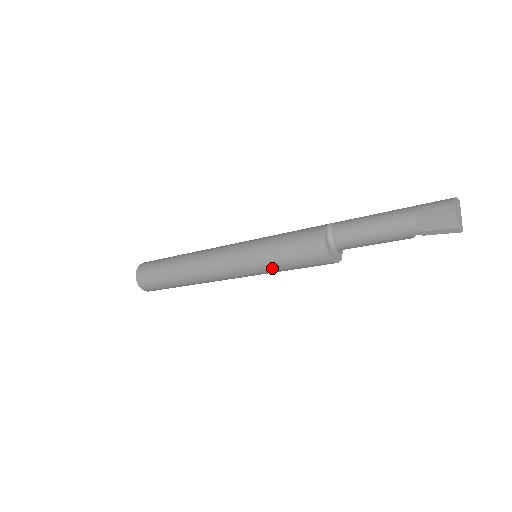
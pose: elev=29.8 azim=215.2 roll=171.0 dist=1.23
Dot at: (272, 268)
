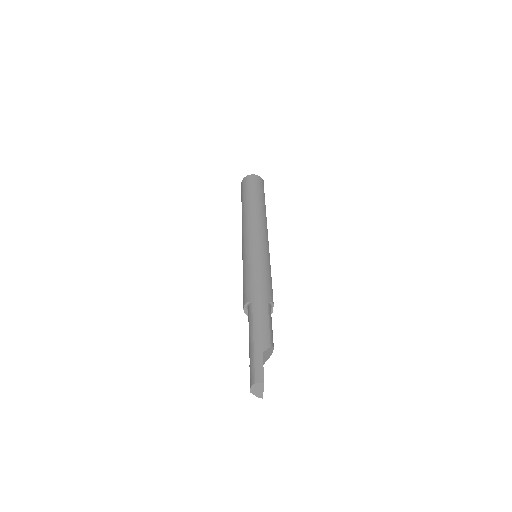
Dot at: occluded
